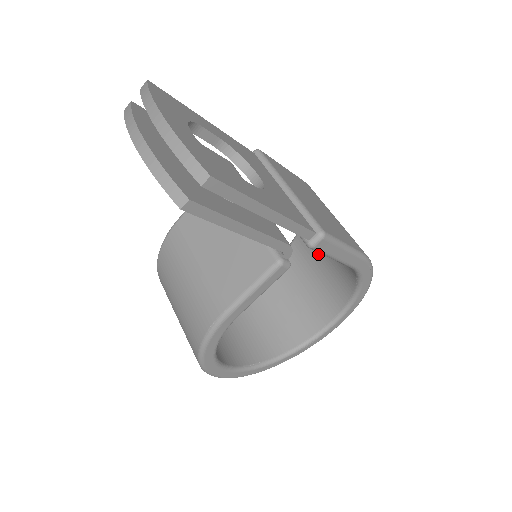
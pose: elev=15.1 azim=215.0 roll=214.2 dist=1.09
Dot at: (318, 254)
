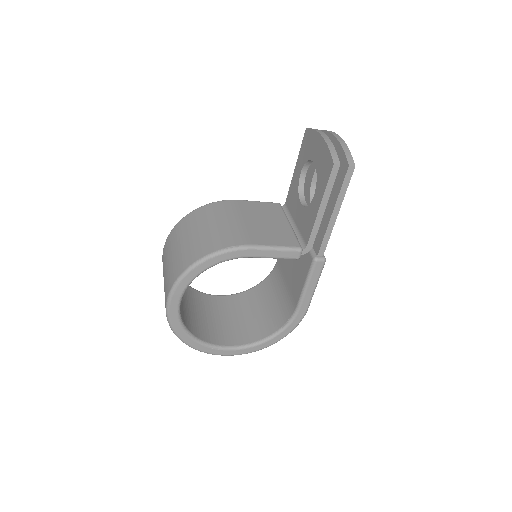
Dot at: (256, 306)
